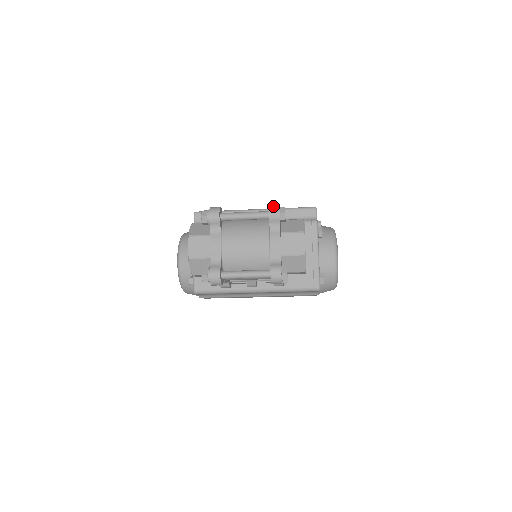
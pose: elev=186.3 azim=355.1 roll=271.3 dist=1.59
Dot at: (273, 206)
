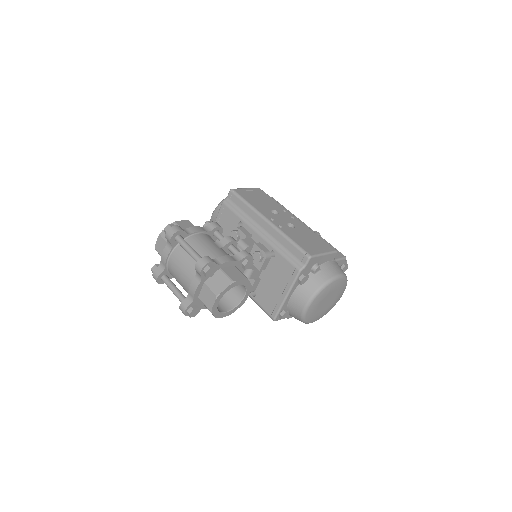
Dot at: (202, 261)
